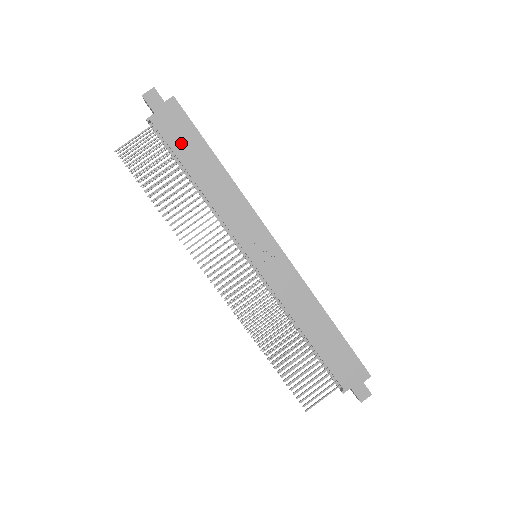
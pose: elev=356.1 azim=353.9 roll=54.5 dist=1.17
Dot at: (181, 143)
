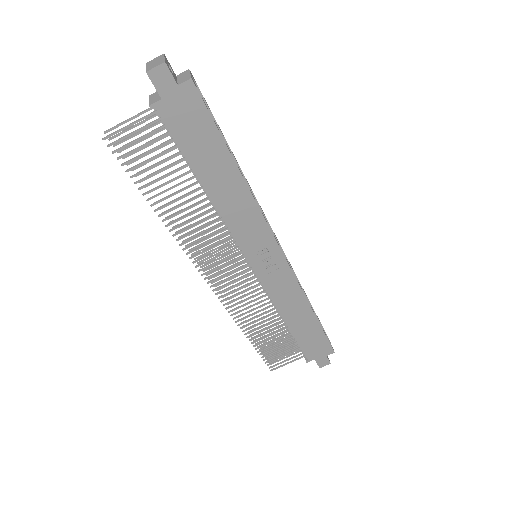
Dot at: (193, 141)
